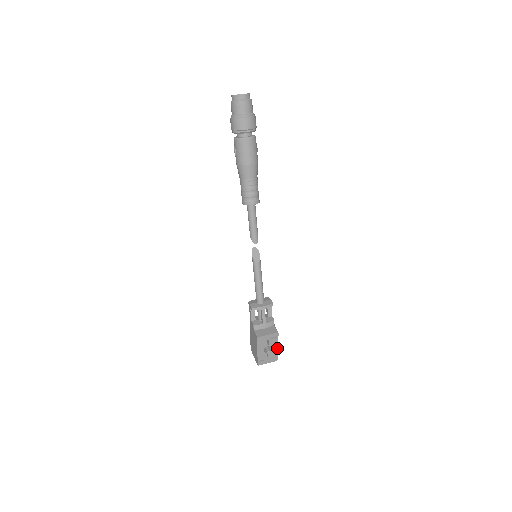
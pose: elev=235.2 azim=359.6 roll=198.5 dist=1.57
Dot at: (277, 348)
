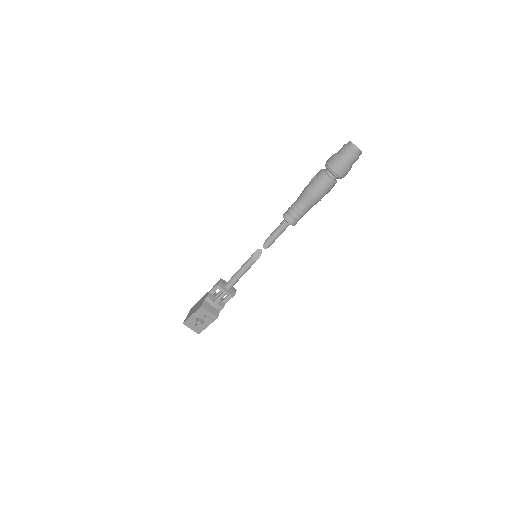
Dot at: (206, 326)
